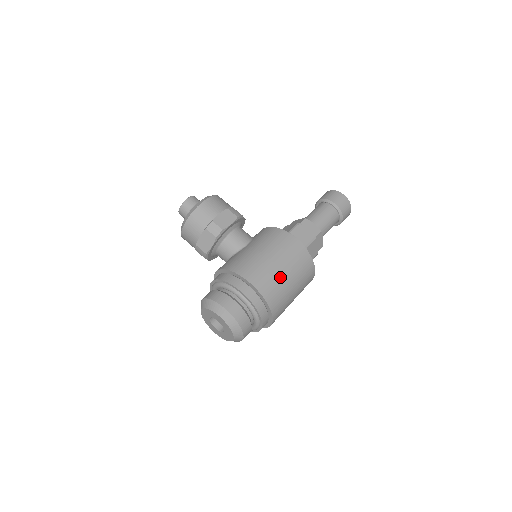
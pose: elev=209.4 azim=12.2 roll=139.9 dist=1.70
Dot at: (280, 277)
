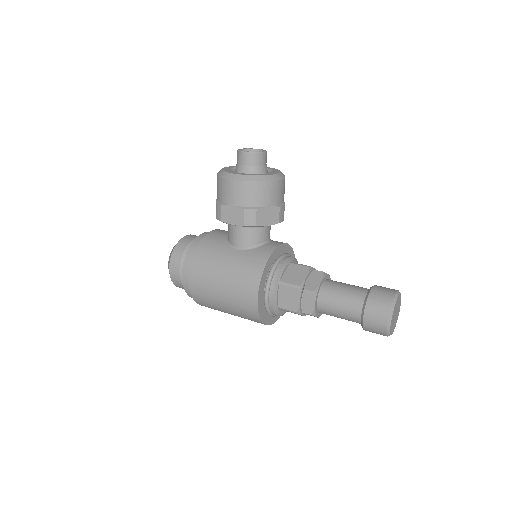
Dot at: (216, 302)
